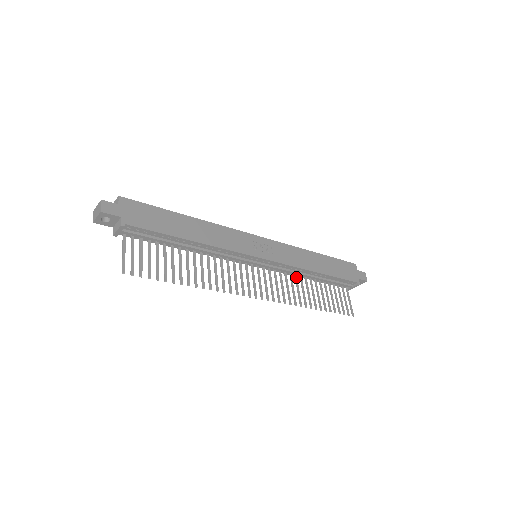
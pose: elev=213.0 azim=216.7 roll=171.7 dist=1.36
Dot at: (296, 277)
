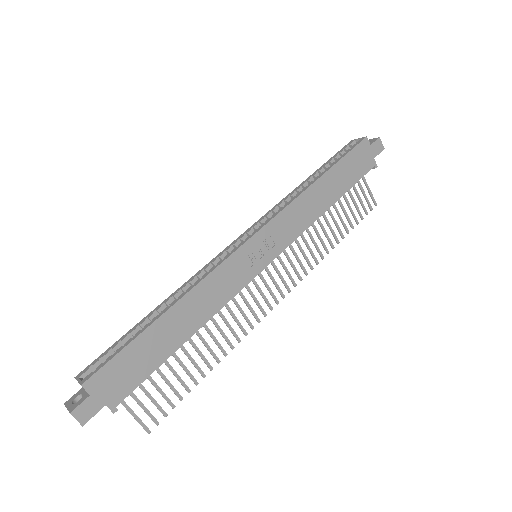
Dot at: occluded
